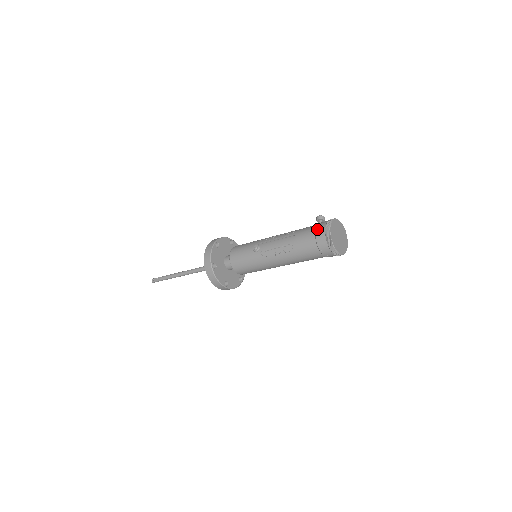
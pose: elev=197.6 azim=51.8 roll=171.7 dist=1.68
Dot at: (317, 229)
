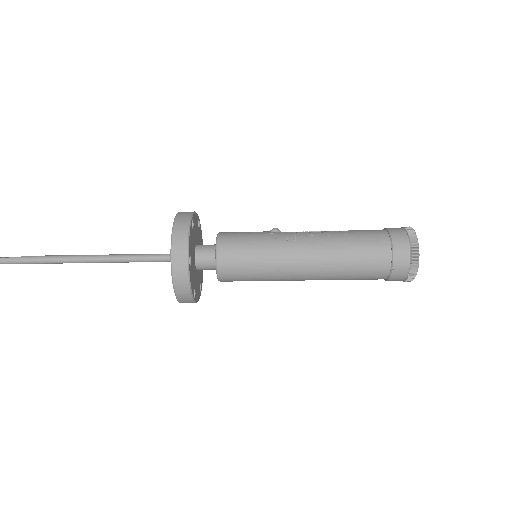
Dot at: occluded
